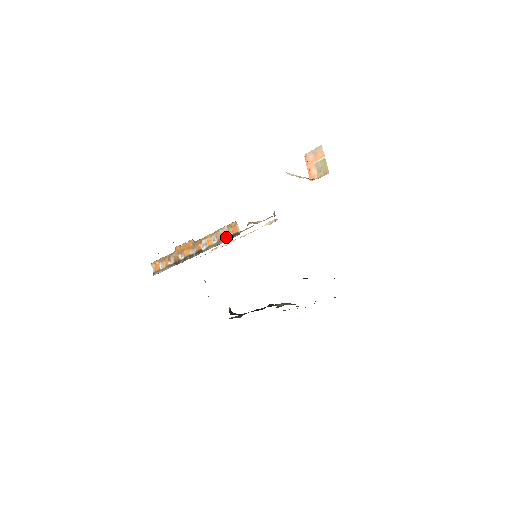
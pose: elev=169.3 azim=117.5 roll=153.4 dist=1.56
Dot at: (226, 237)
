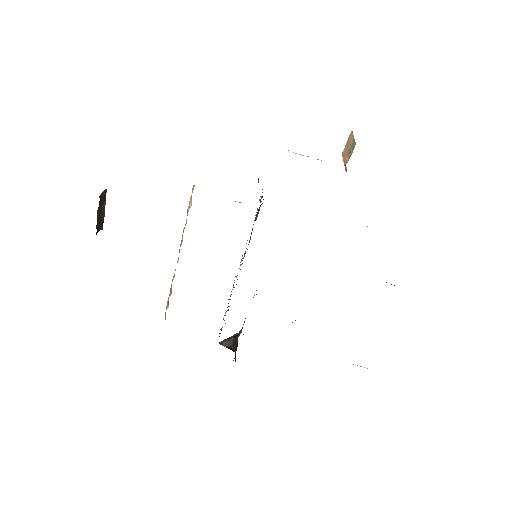
Dot at: occluded
